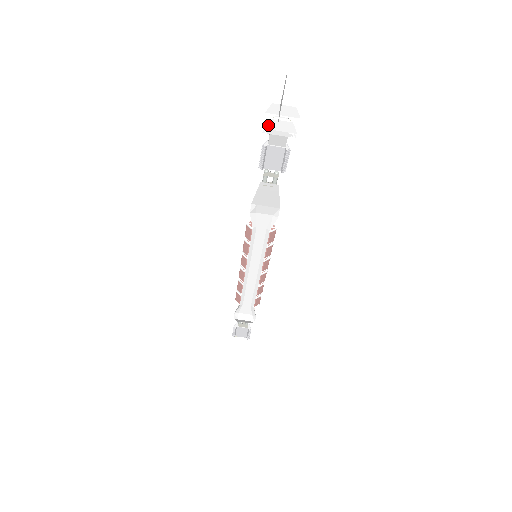
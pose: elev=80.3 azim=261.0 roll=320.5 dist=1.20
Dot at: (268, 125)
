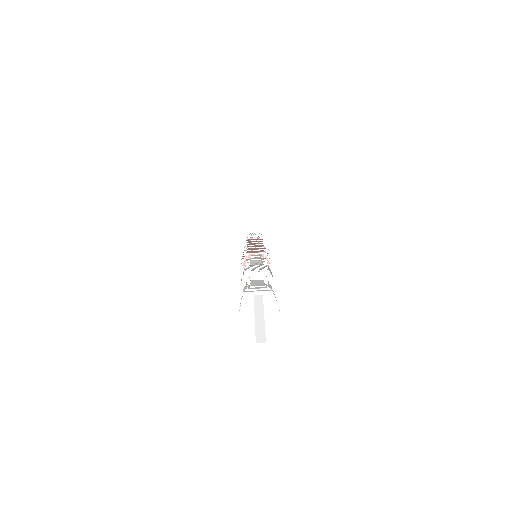
Dot at: occluded
